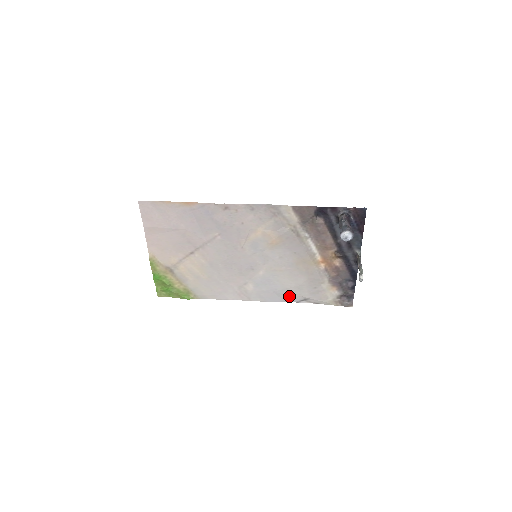
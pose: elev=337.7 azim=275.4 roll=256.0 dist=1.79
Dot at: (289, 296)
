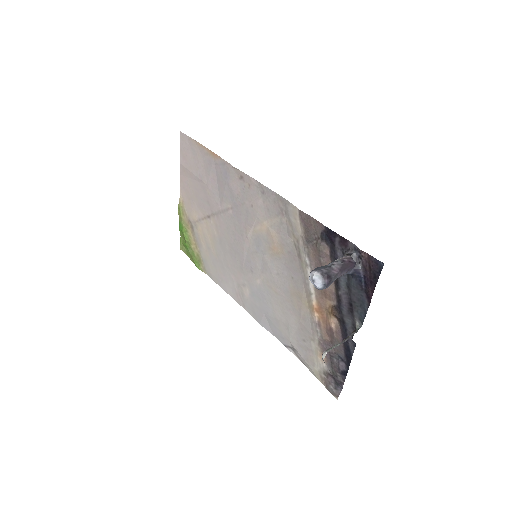
Dot at: (278, 331)
